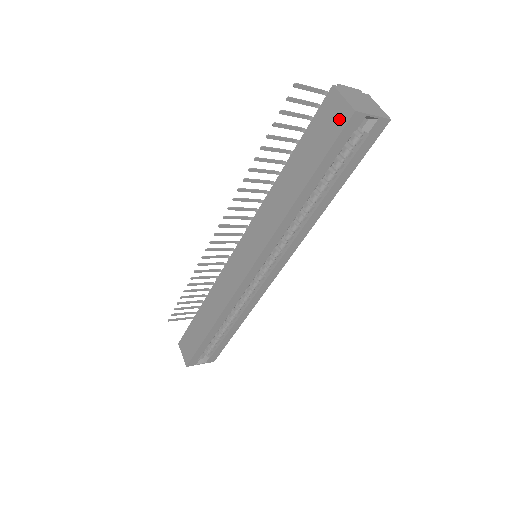
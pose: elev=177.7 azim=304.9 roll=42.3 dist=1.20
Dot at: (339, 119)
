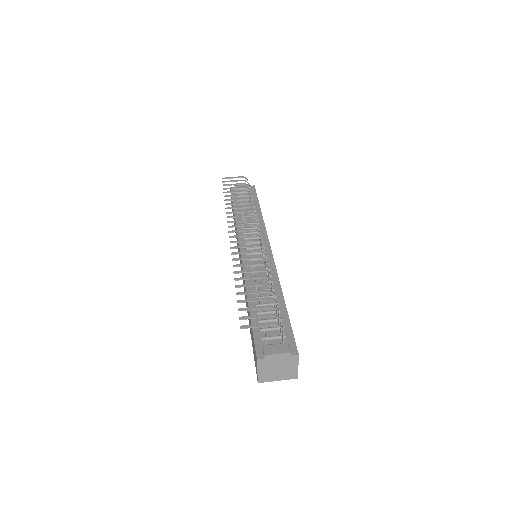
Dot at: (256, 367)
